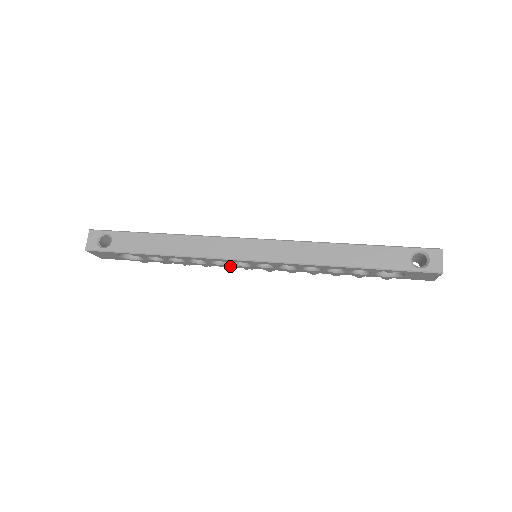
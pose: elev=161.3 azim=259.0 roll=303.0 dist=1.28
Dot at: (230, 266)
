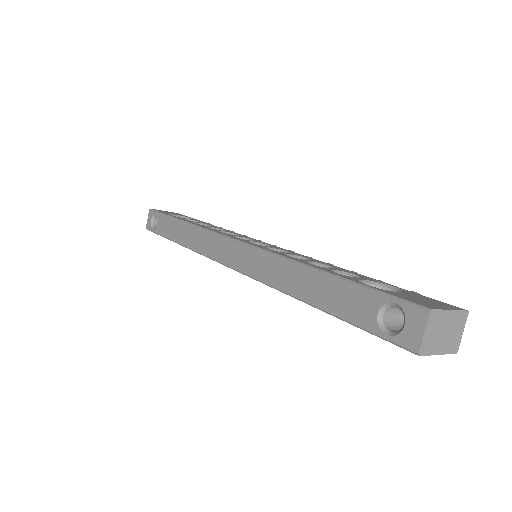
Dot at: occluded
